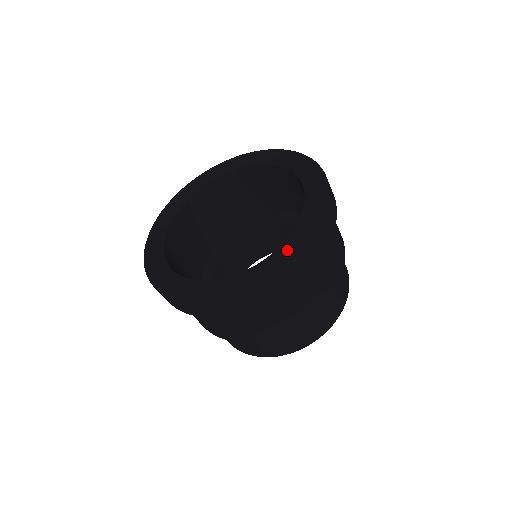
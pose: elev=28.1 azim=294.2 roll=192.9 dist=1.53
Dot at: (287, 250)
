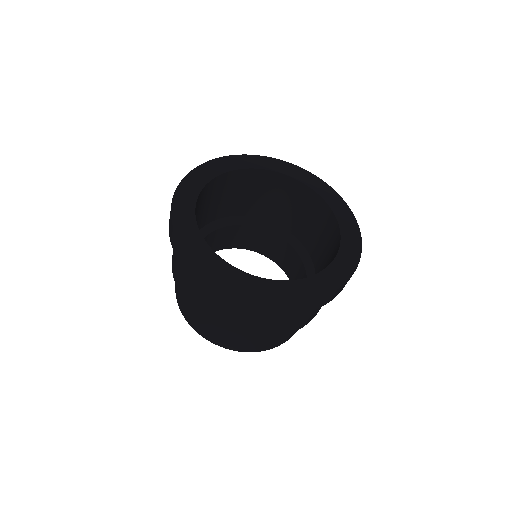
Dot at: (344, 261)
